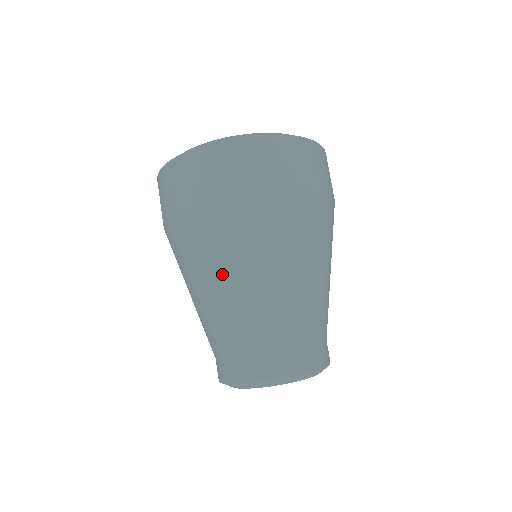
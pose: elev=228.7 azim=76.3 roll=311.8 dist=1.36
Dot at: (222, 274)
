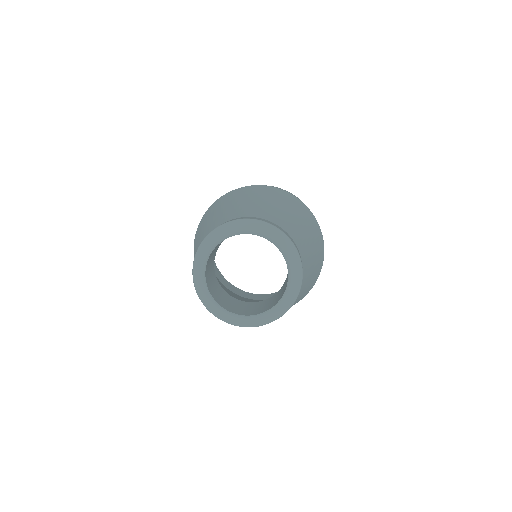
Dot at: (275, 201)
